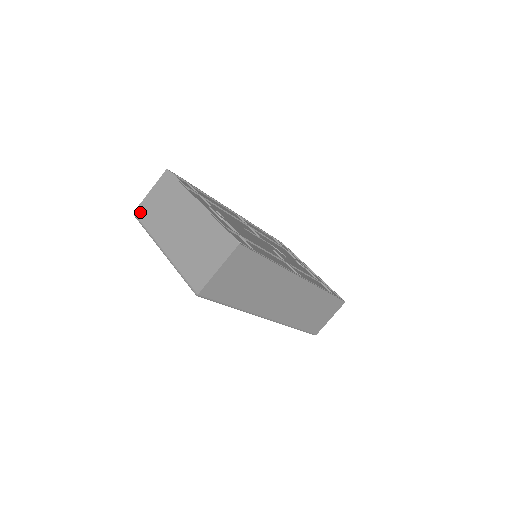
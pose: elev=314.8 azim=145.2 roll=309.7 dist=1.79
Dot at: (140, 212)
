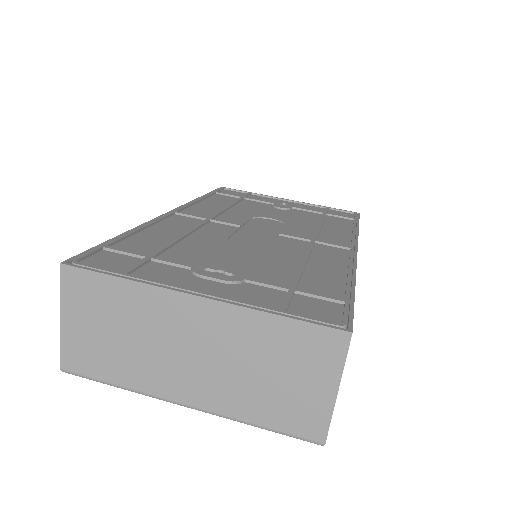
Dot at: (74, 364)
